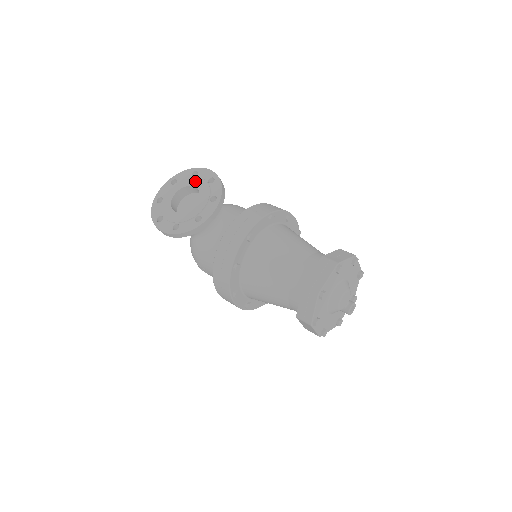
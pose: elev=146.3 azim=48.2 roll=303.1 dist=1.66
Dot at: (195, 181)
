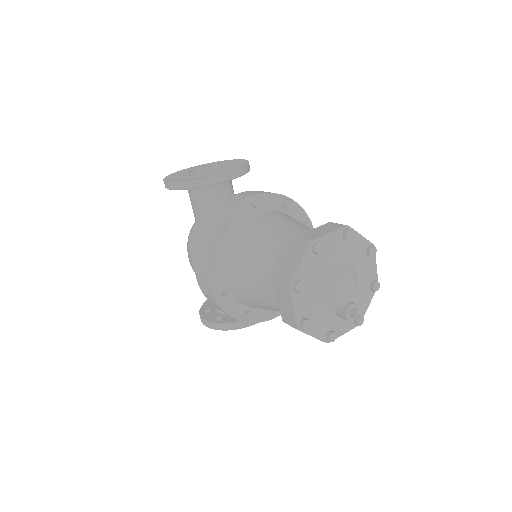
Dot at: (224, 162)
